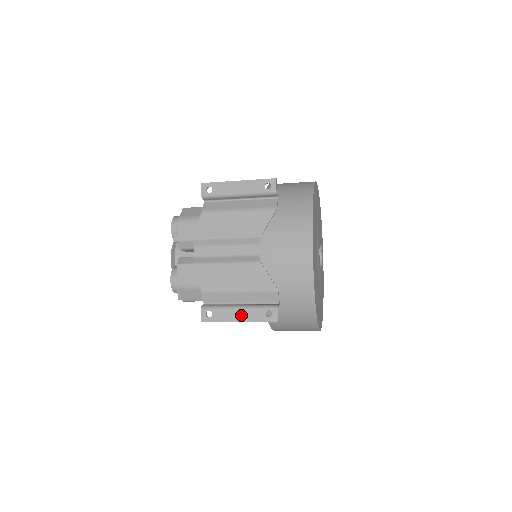
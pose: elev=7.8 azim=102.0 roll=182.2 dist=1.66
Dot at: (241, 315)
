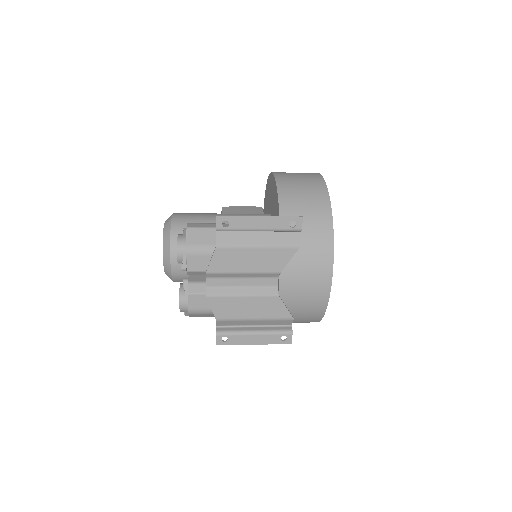
Dot at: (257, 340)
